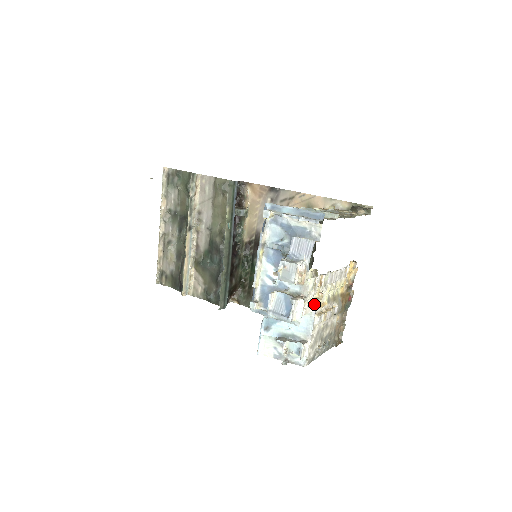
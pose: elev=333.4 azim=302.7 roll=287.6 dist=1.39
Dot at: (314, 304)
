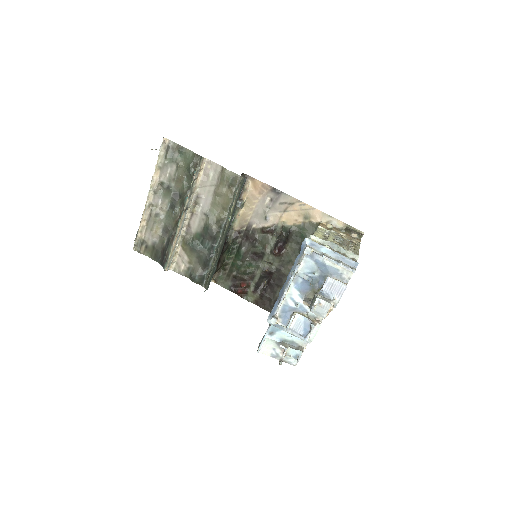
Dot at: occluded
